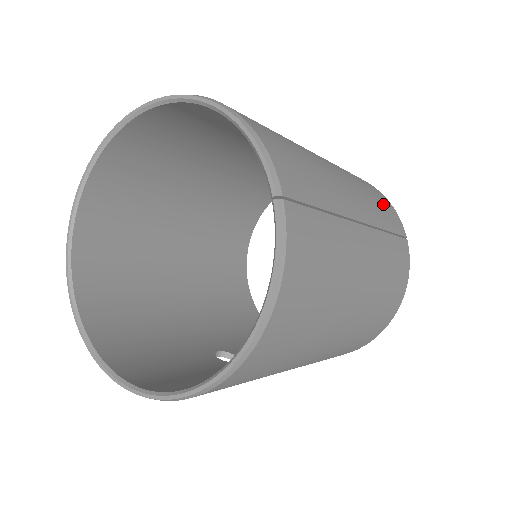
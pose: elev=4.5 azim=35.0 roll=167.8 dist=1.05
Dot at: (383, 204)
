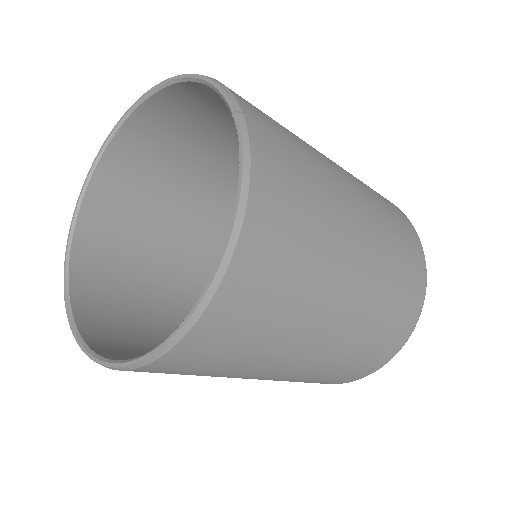
Dot at: (379, 194)
